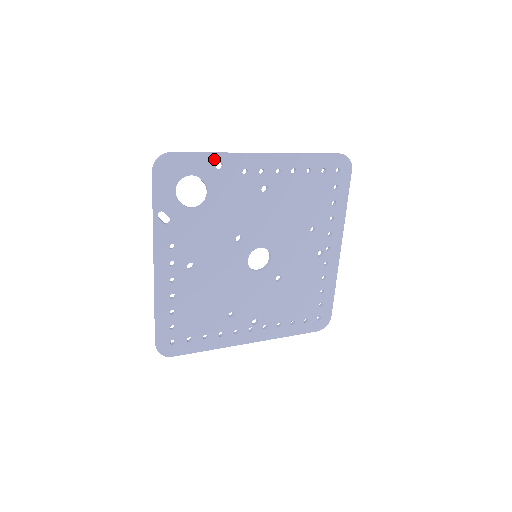
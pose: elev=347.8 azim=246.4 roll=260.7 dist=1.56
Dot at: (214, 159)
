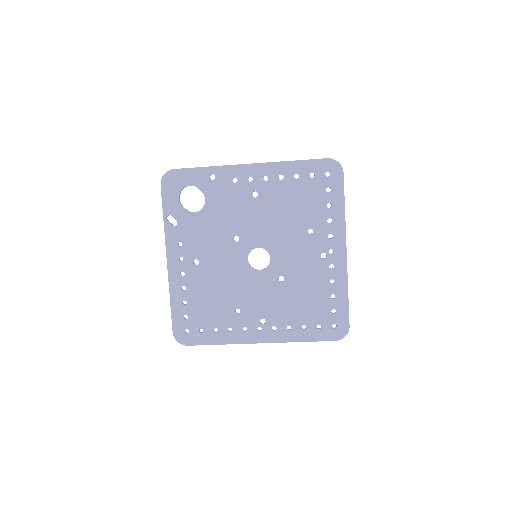
Dot at: (207, 171)
